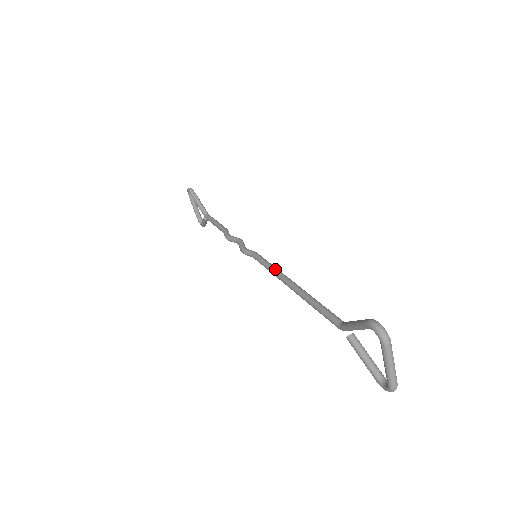
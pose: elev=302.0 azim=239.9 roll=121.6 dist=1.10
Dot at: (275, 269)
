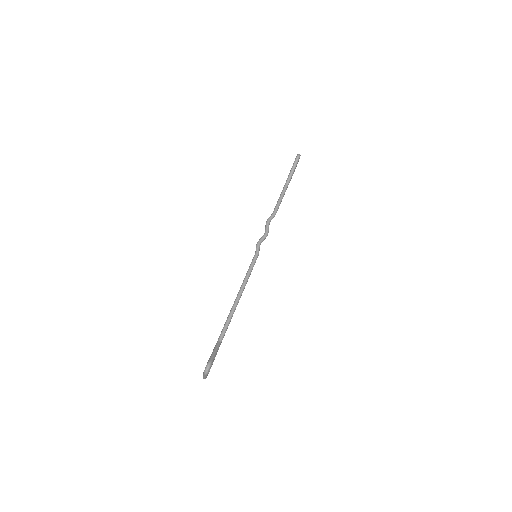
Dot at: (246, 279)
